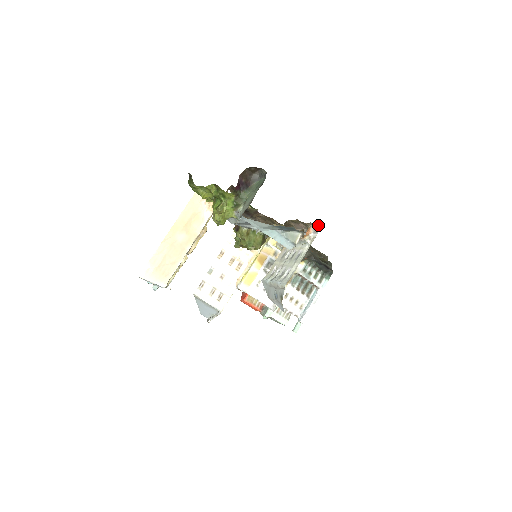
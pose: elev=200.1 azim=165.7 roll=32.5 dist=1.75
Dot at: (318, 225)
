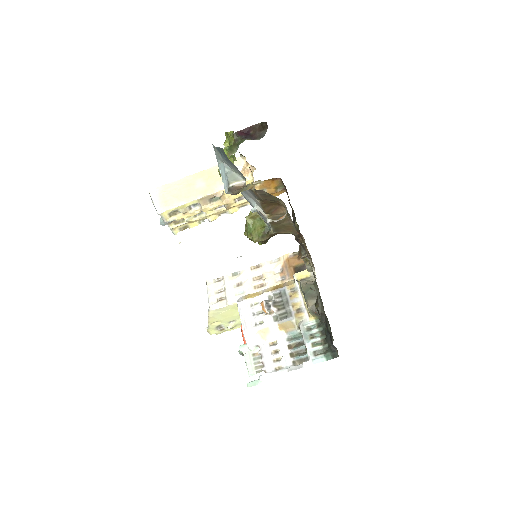
Dot at: occluded
